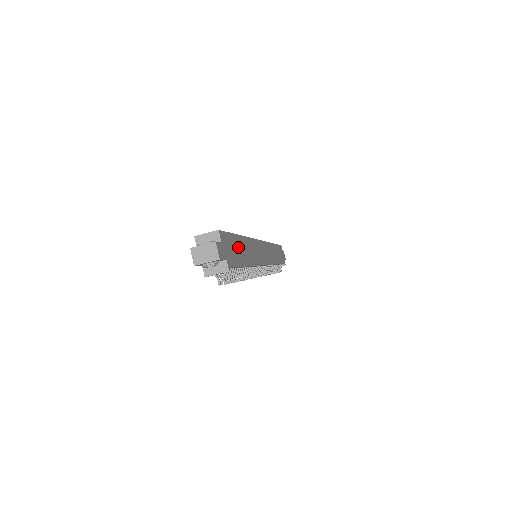
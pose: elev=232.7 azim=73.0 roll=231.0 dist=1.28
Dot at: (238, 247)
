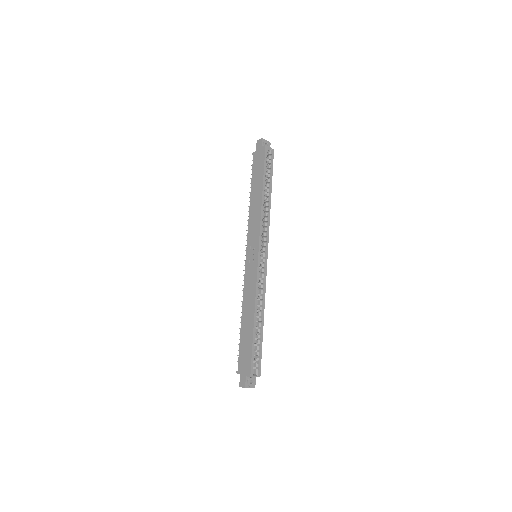
Dot at: occluded
